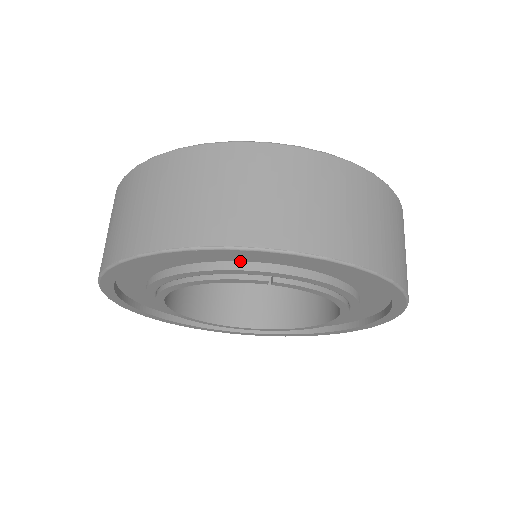
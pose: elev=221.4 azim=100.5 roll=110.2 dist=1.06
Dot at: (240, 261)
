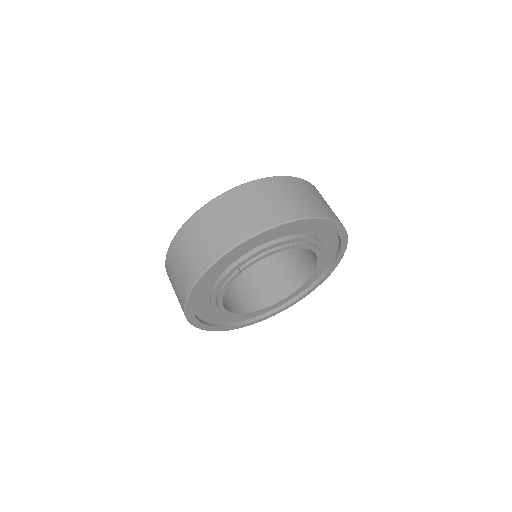
Dot at: (221, 275)
